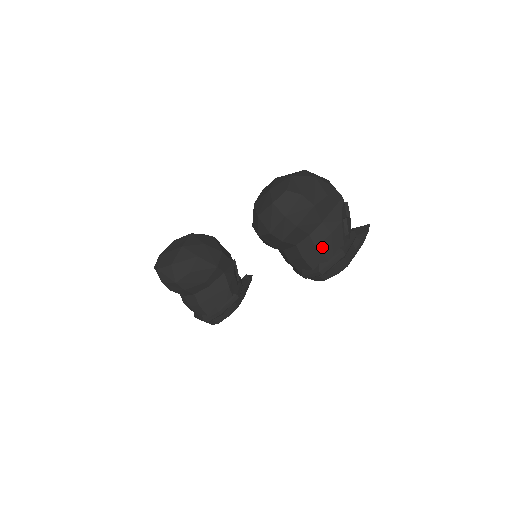
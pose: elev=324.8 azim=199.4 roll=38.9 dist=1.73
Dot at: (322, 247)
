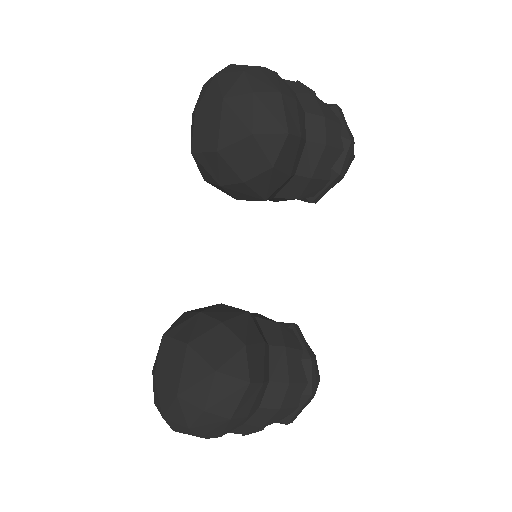
Dot at: (325, 113)
